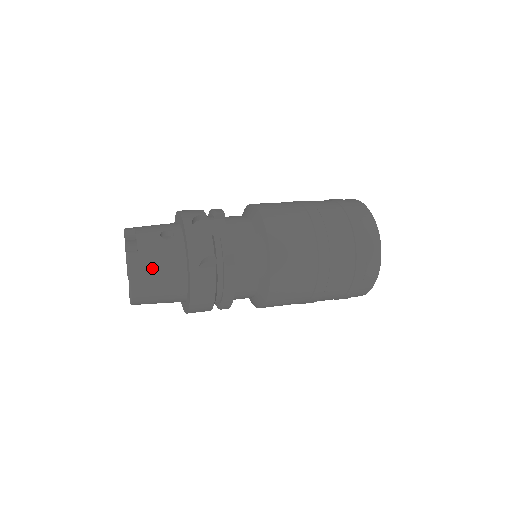
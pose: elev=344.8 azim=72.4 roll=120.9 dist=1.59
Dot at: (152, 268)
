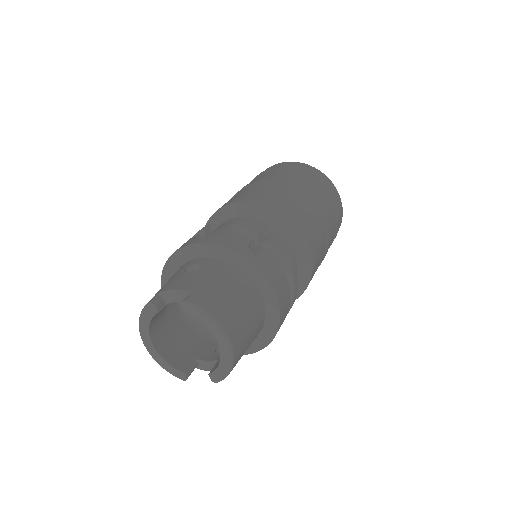
Dot at: (220, 294)
